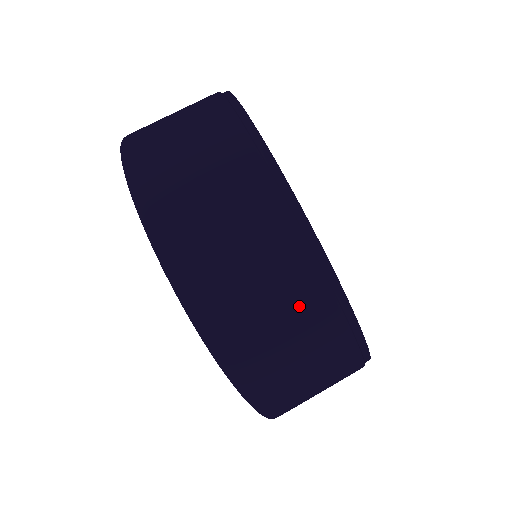
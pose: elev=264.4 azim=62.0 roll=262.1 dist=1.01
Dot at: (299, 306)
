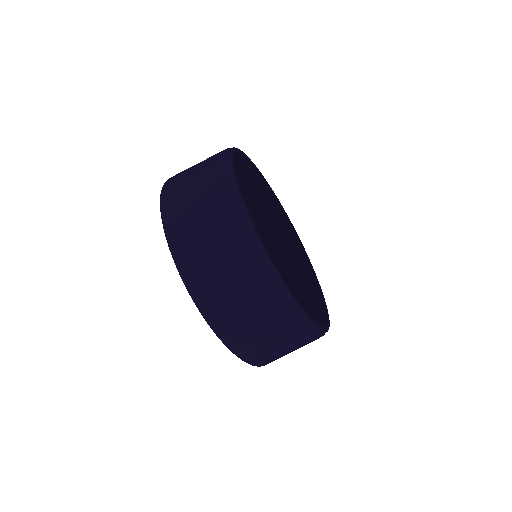
Dot at: (298, 343)
